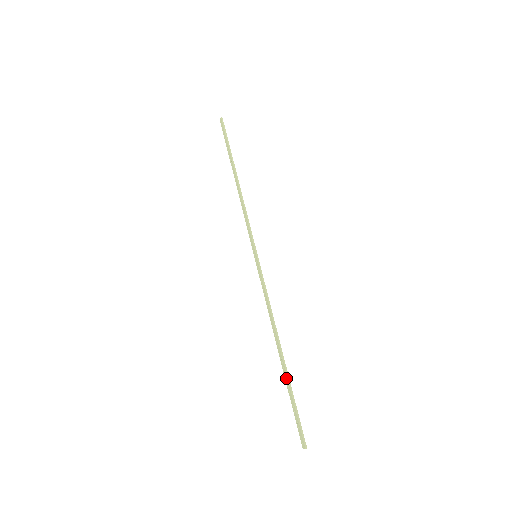
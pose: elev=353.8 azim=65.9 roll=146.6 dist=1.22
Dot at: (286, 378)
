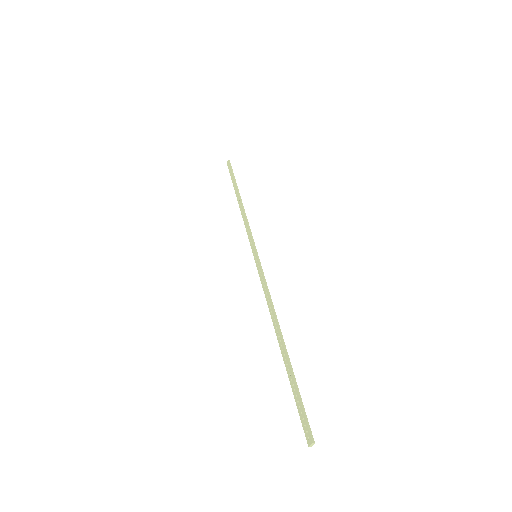
Dot at: (287, 365)
